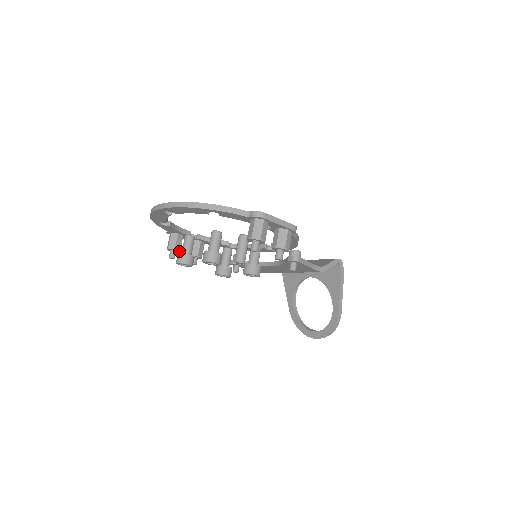
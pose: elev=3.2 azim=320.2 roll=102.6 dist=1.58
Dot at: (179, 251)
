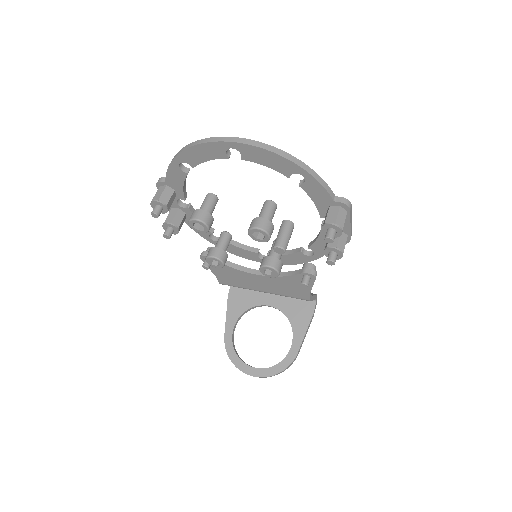
Dot at: (166, 211)
